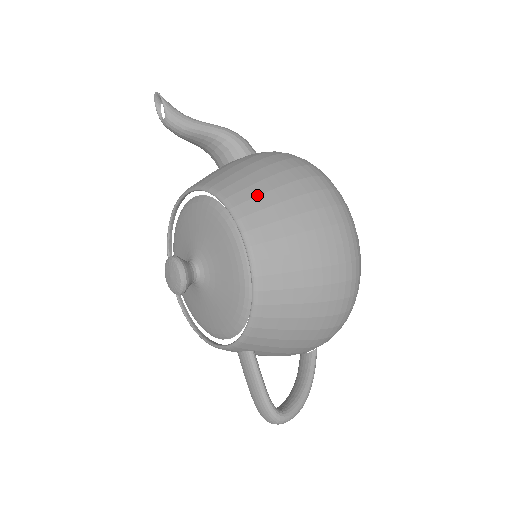
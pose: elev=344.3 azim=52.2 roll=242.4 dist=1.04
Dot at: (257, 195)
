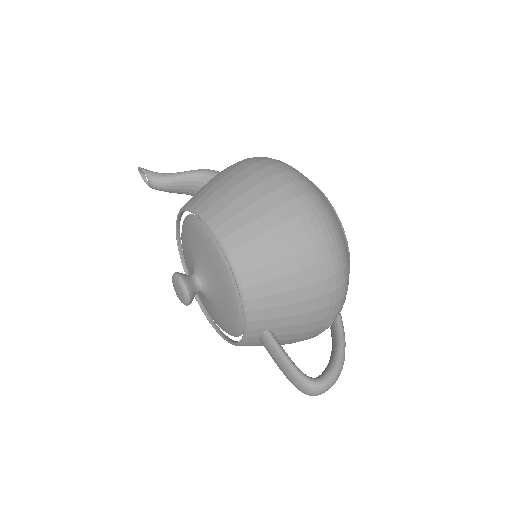
Dot at: (213, 193)
